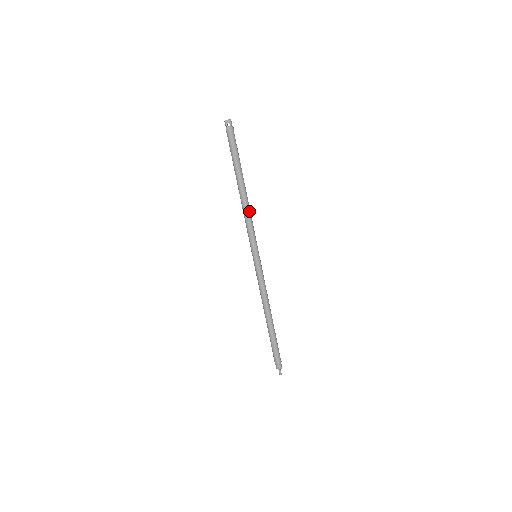
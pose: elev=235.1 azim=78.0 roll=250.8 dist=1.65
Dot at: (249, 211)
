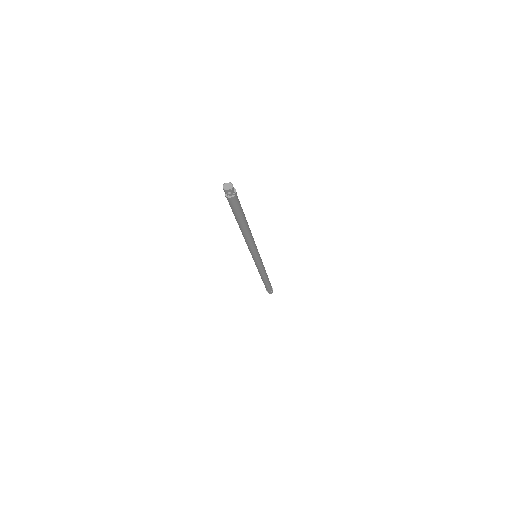
Dot at: (252, 239)
